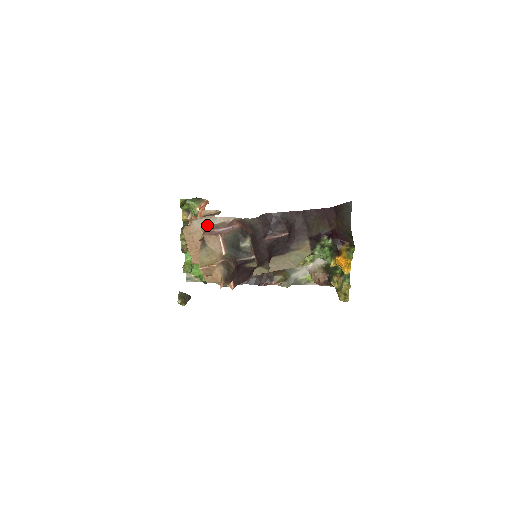
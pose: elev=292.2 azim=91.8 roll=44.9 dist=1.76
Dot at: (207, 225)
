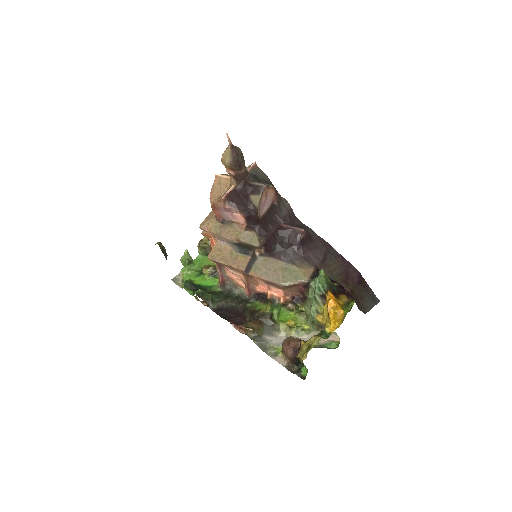
Dot at: occluded
